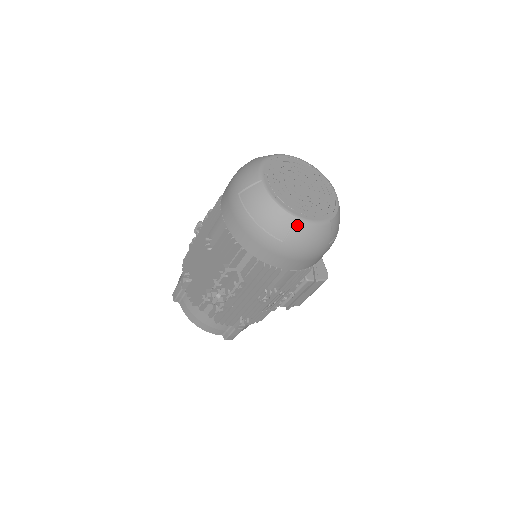
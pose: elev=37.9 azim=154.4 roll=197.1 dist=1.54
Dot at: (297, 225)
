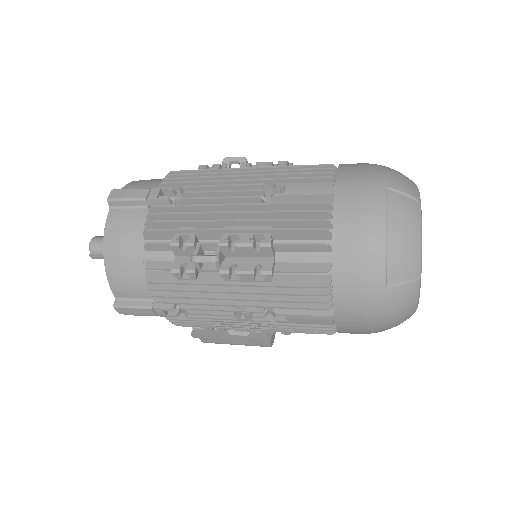
Dot at: (414, 285)
